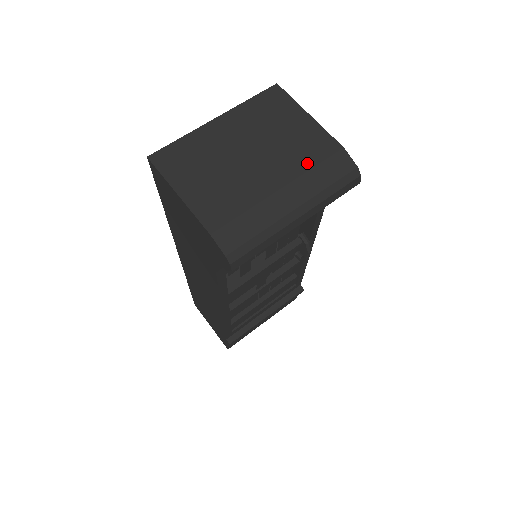
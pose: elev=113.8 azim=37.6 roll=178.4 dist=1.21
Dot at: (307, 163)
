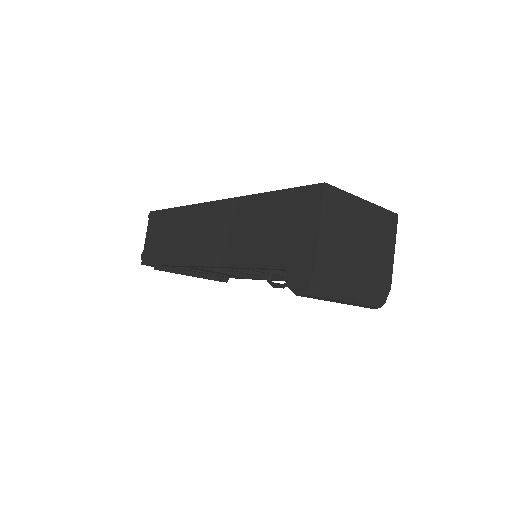
Dot at: (375, 278)
